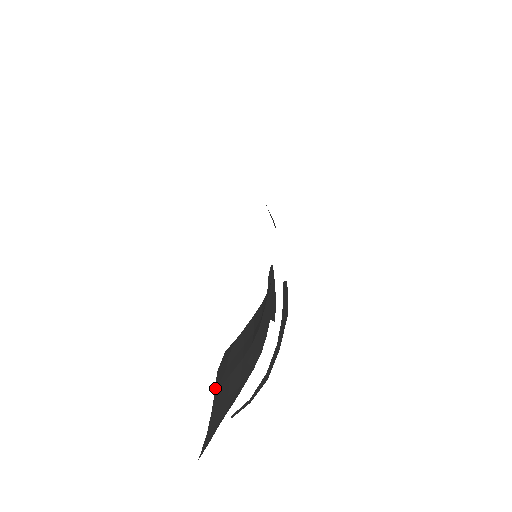
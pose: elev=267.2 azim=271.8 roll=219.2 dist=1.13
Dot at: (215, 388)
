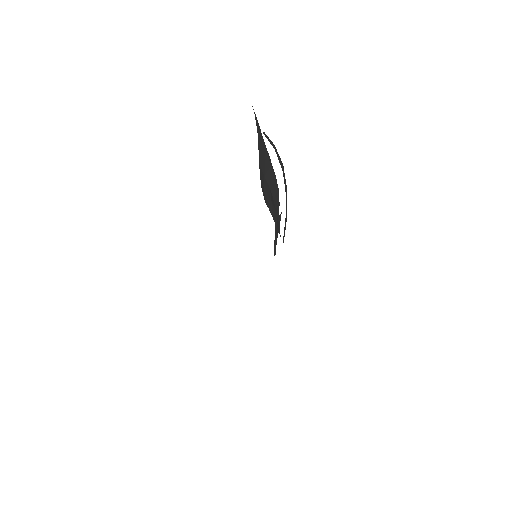
Dot at: occluded
